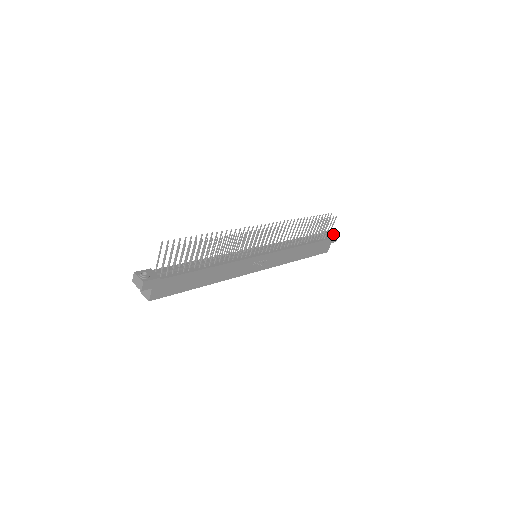
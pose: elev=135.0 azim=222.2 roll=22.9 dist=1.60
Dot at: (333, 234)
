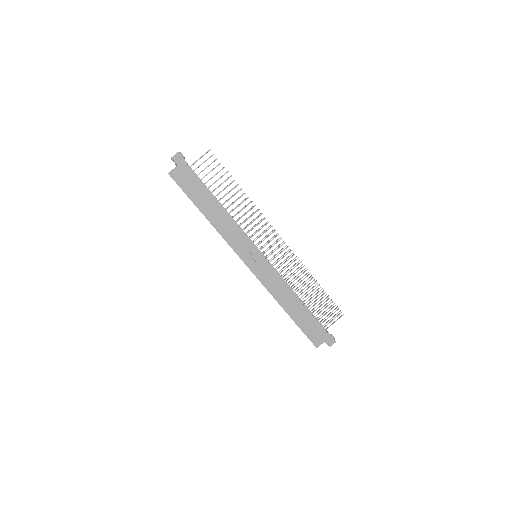
Dot at: (332, 335)
